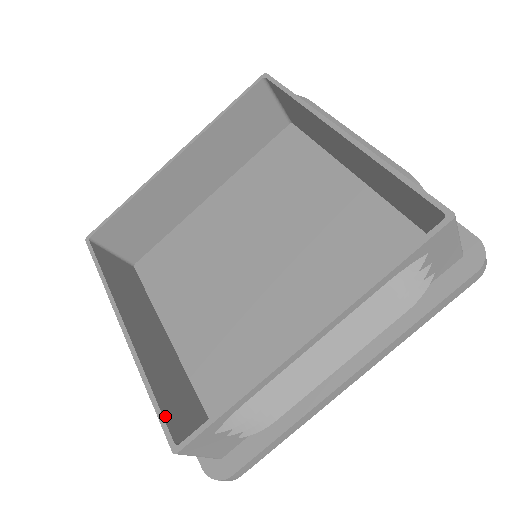
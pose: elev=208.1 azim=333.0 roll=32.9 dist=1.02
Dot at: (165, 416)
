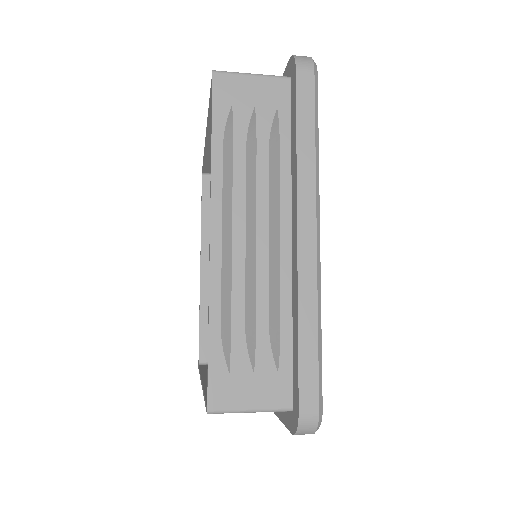
Dot at: occluded
